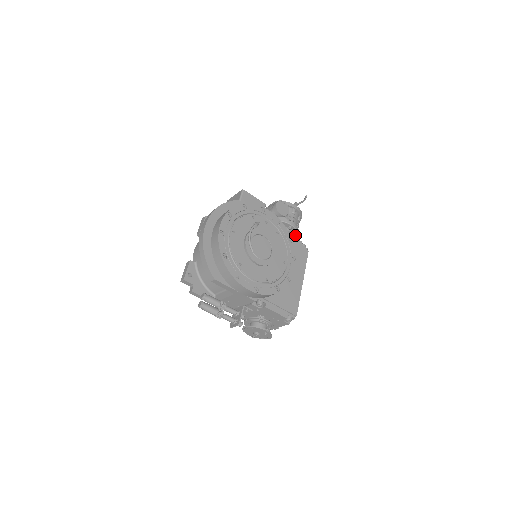
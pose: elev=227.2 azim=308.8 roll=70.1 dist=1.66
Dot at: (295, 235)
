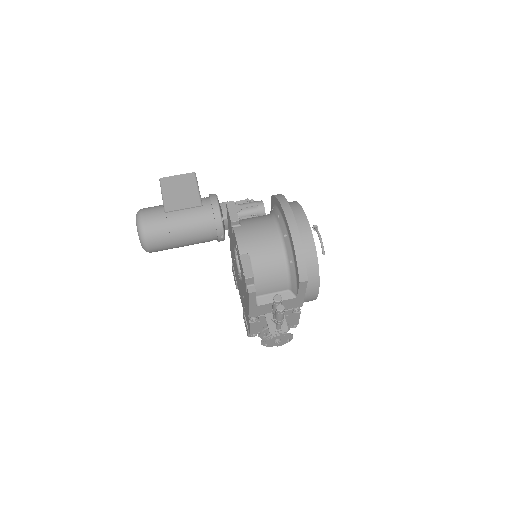
Dot at: occluded
